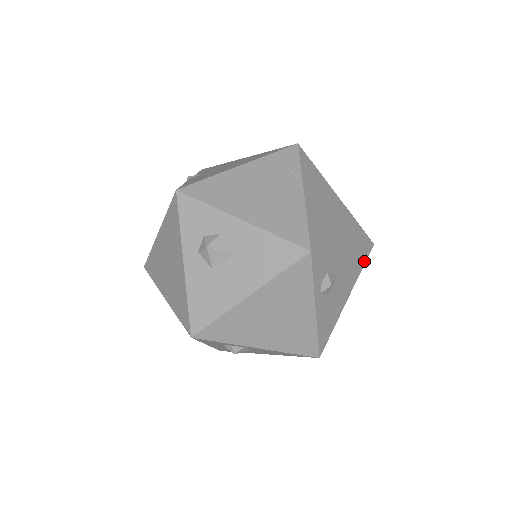
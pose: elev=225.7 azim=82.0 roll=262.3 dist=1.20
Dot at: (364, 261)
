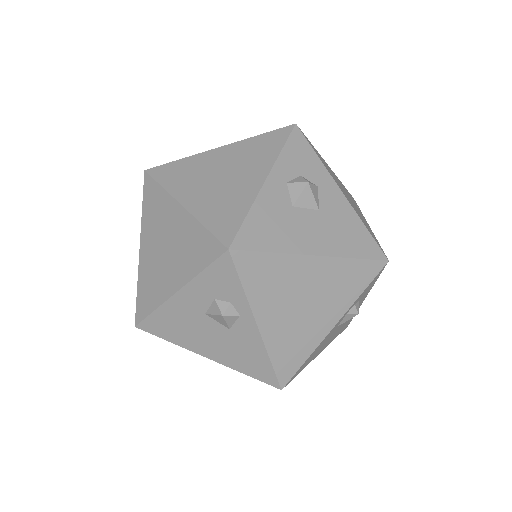
Dot at: (340, 332)
